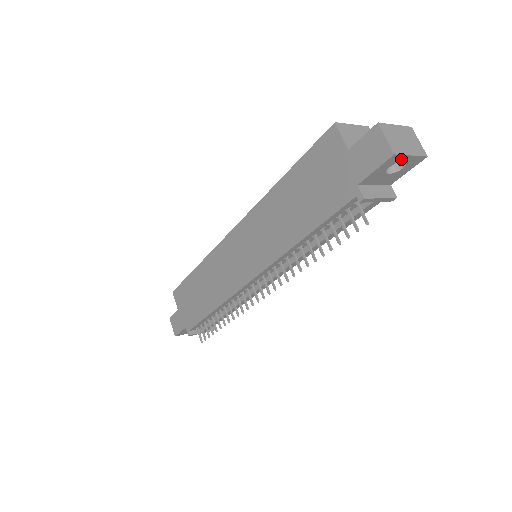
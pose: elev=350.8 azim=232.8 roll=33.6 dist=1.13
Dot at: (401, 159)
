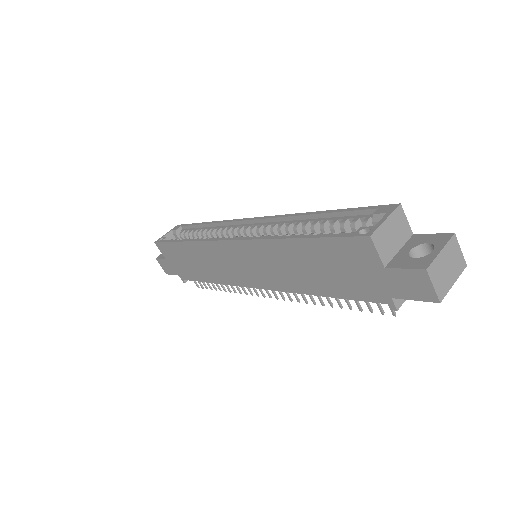
Dot at: occluded
